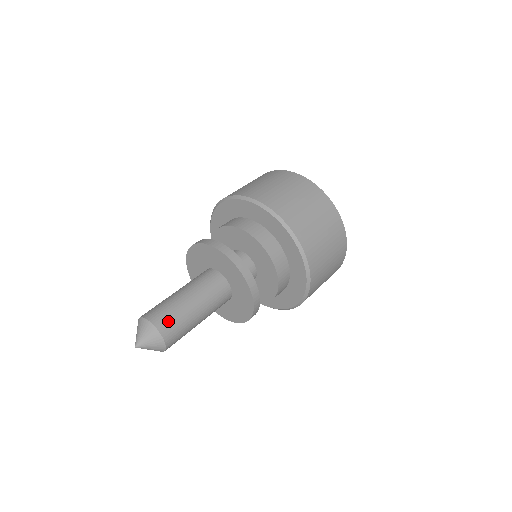
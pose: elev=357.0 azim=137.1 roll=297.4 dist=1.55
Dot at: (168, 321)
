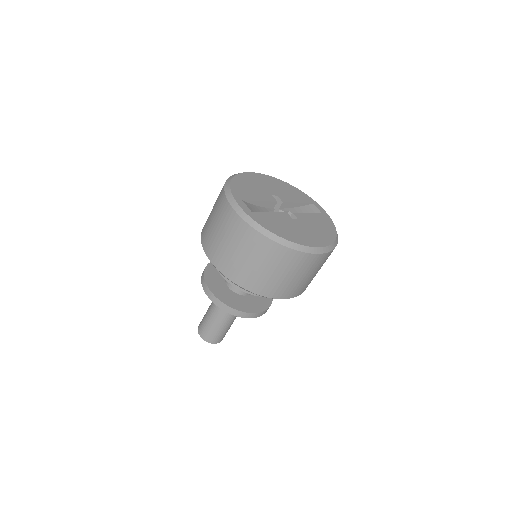
Dot at: (214, 337)
